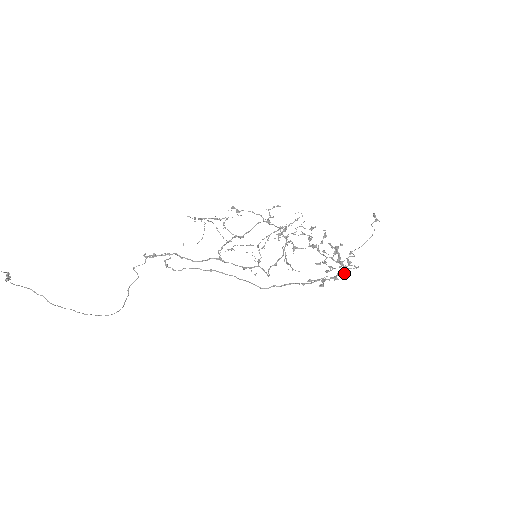
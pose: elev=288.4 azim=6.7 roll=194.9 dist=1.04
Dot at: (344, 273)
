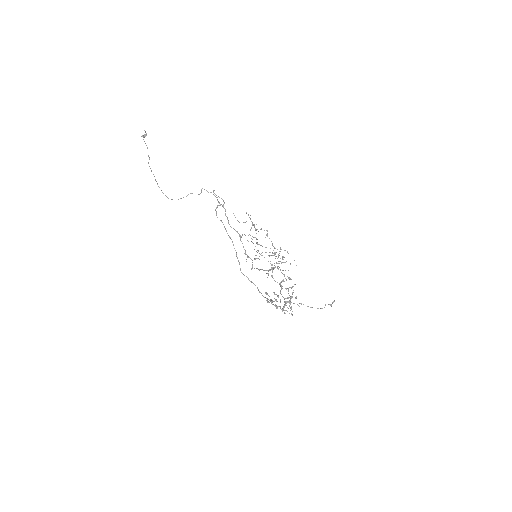
Dot at: occluded
